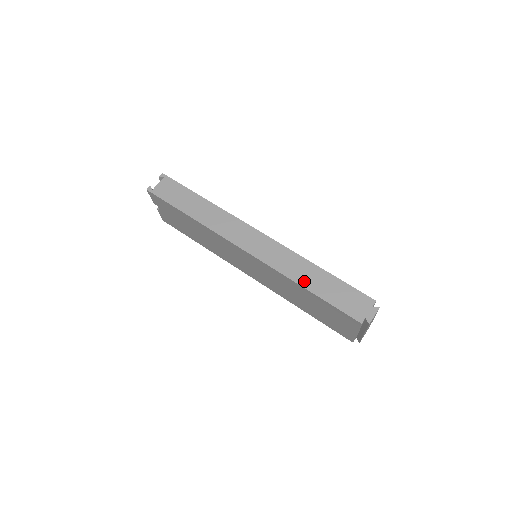
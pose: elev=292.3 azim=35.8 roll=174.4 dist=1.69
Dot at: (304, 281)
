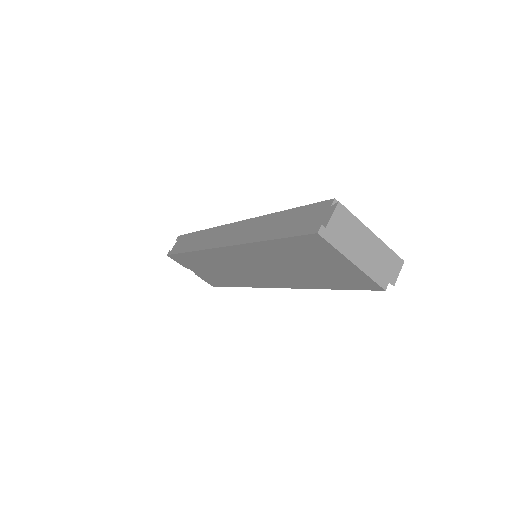
Dot at: (264, 235)
